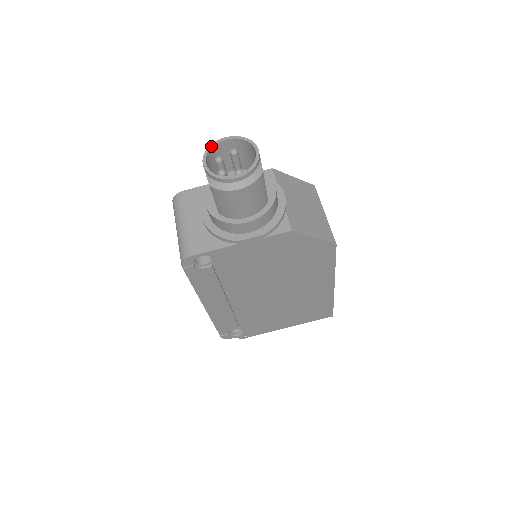
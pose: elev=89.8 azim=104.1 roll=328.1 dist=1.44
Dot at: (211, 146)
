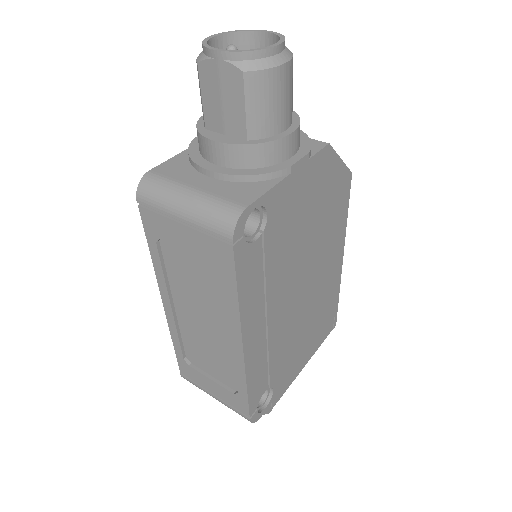
Dot at: (204, 42)
